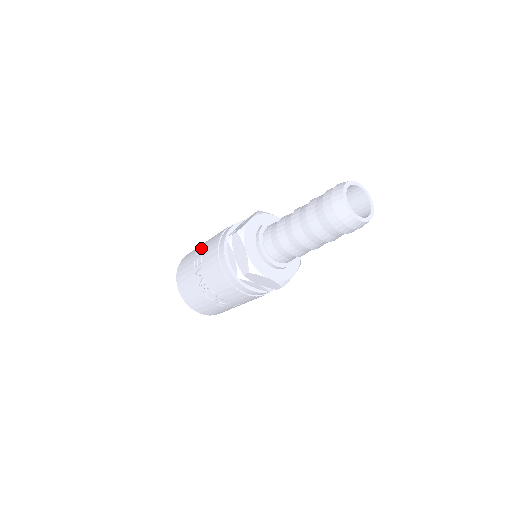
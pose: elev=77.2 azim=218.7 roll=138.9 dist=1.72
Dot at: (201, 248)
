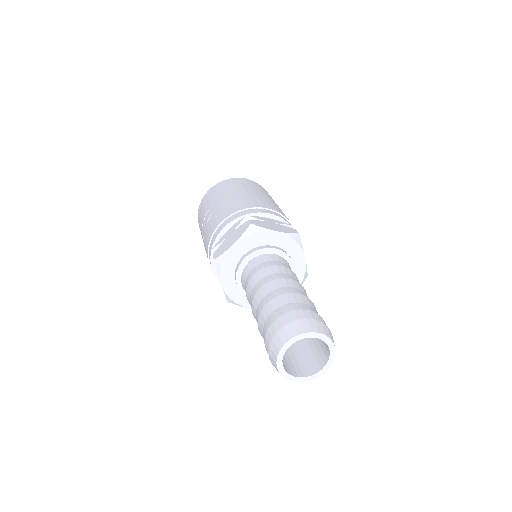
Dot at: (207, 215)
